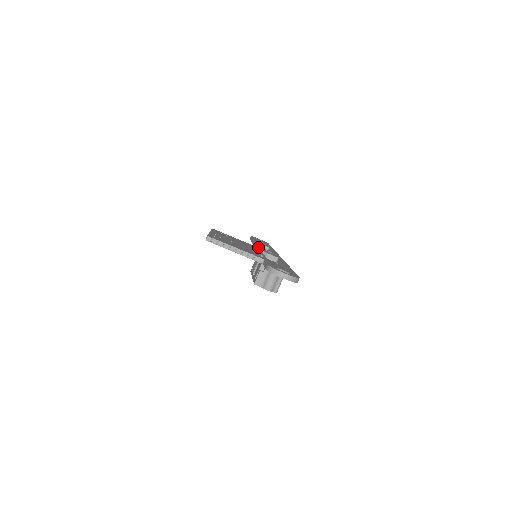
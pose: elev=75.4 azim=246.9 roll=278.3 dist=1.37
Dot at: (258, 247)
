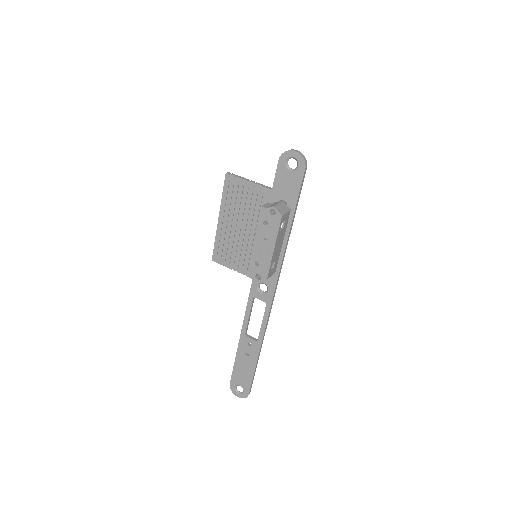
Dot at: occluded
